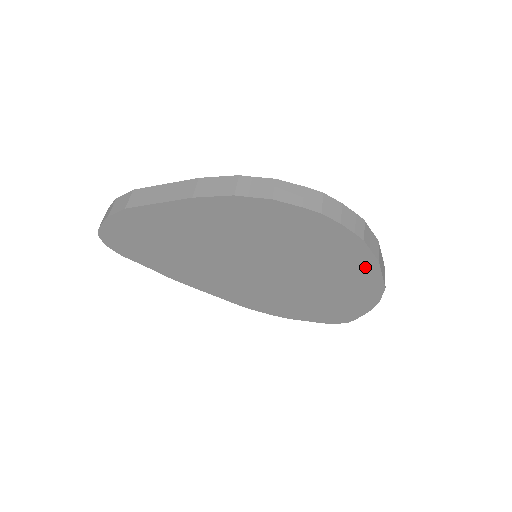
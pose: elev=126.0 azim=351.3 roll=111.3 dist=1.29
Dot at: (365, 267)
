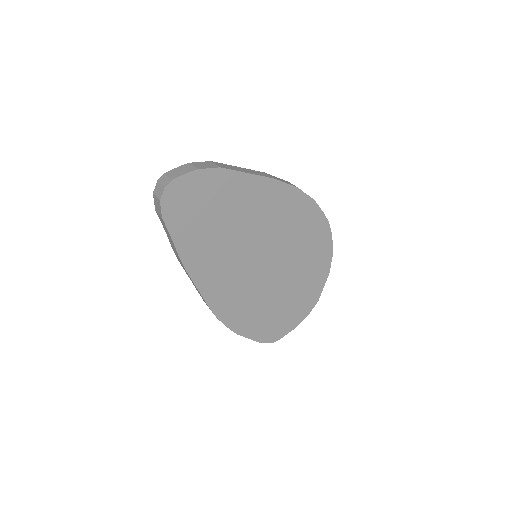
Dot at: (320, 277)
